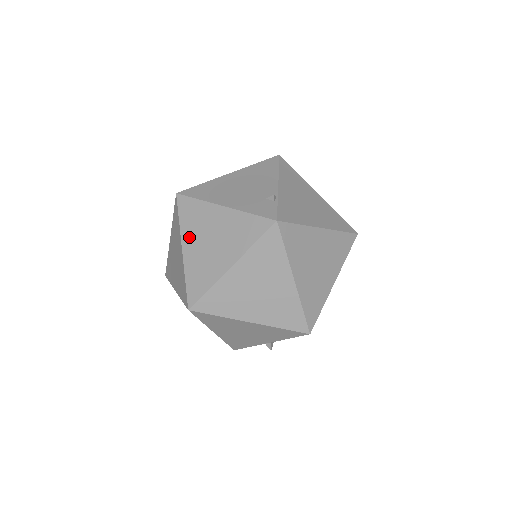
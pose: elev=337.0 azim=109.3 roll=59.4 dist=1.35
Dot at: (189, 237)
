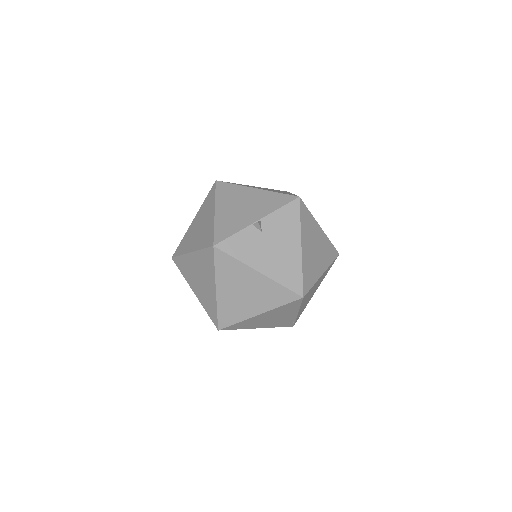
Dot at: occluded
